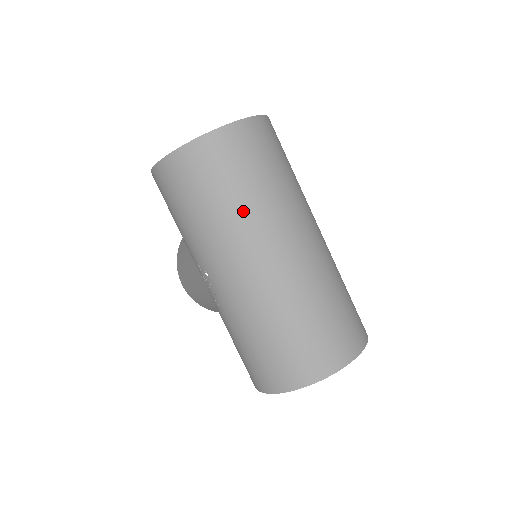
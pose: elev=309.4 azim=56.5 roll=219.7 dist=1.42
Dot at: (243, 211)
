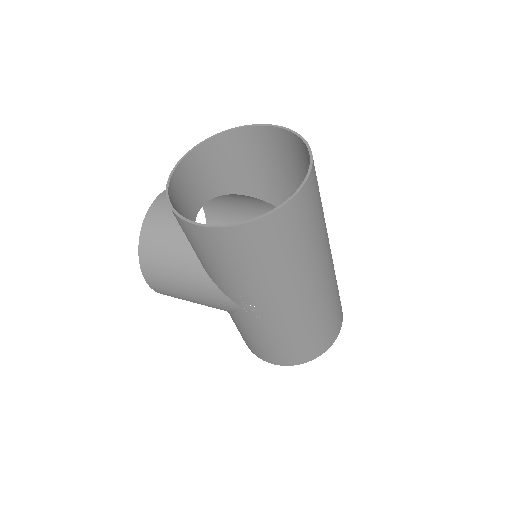
Dot at: (309, 256)
